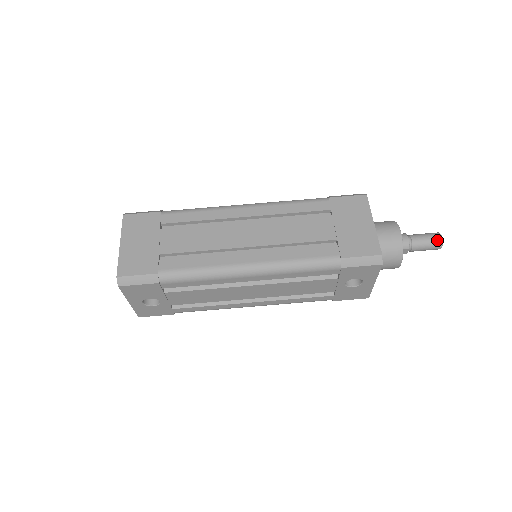
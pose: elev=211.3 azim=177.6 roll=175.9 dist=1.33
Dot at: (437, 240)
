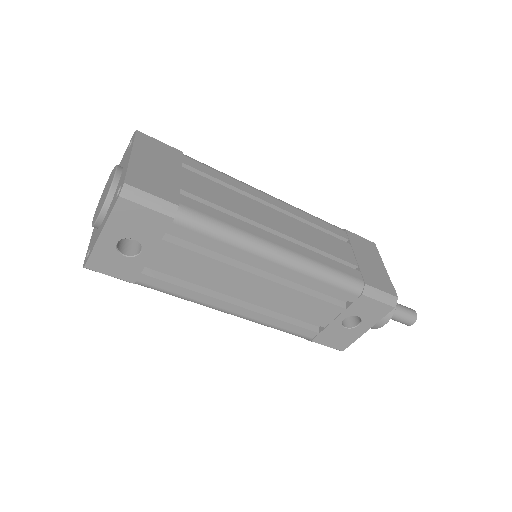
Dot at: (414, 314)
